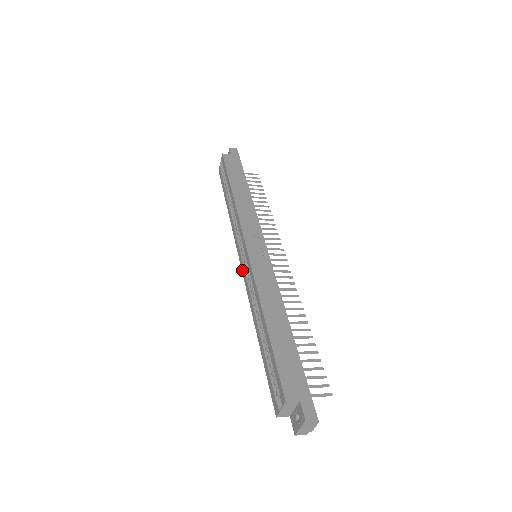
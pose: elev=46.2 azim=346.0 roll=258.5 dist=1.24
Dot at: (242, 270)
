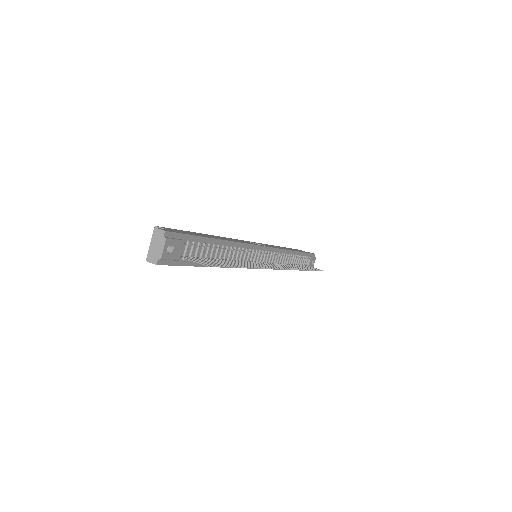
Dot at: occluded
